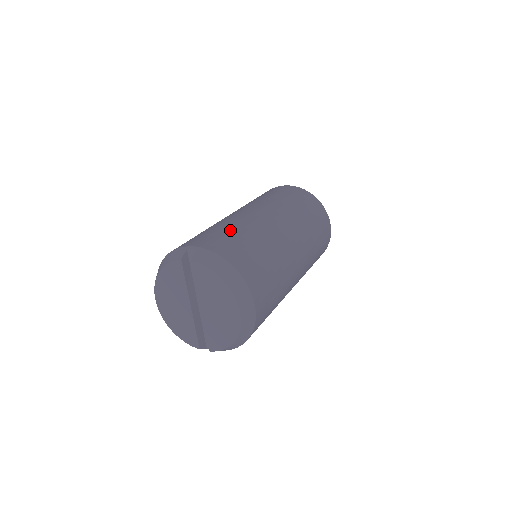
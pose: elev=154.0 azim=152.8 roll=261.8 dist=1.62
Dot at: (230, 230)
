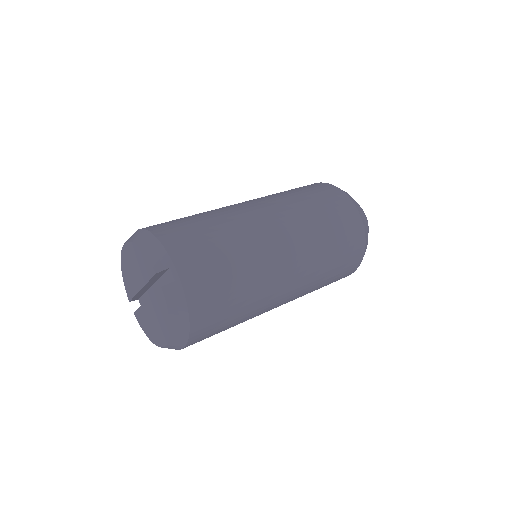
Dot at: (232, 268)
